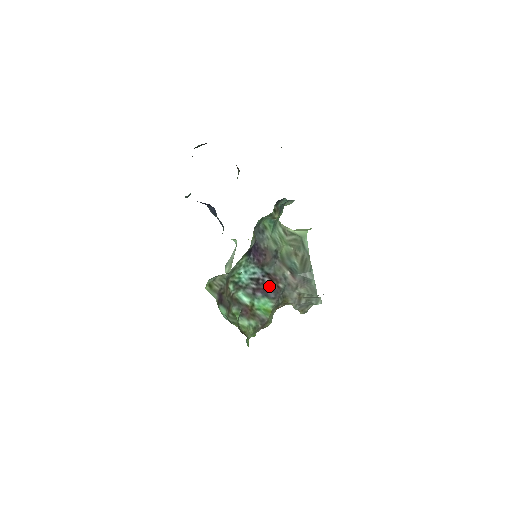
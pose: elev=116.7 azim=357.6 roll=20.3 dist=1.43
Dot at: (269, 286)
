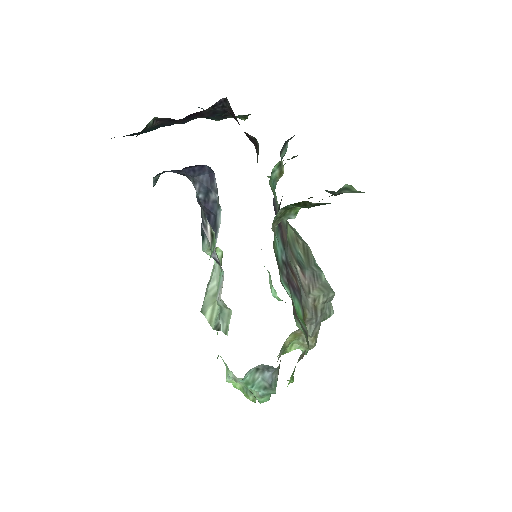
Dot at: (293, 281)
